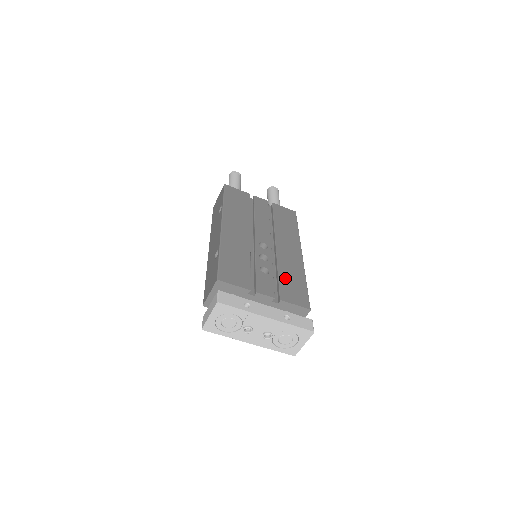
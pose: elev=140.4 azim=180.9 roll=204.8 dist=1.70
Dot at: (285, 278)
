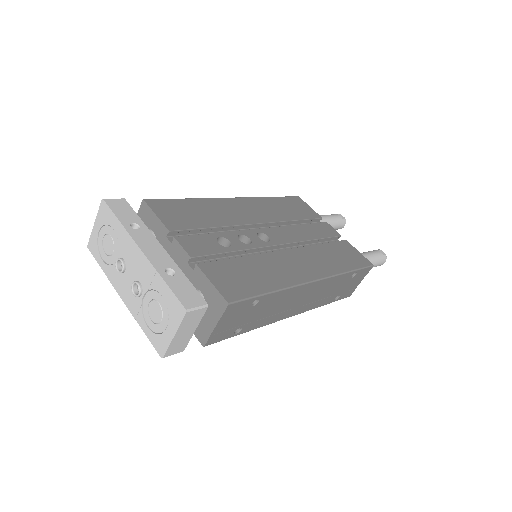
Dot at: (243, 265)
